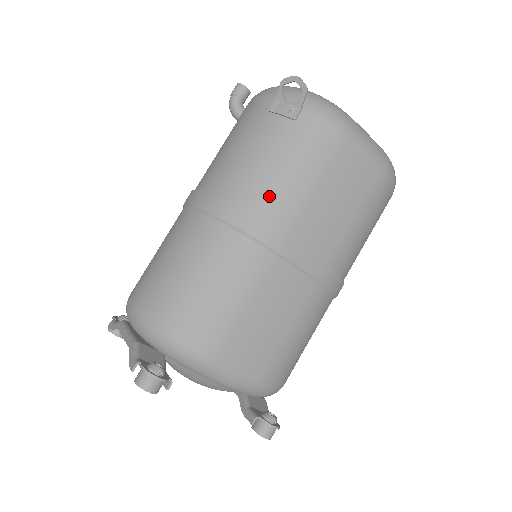
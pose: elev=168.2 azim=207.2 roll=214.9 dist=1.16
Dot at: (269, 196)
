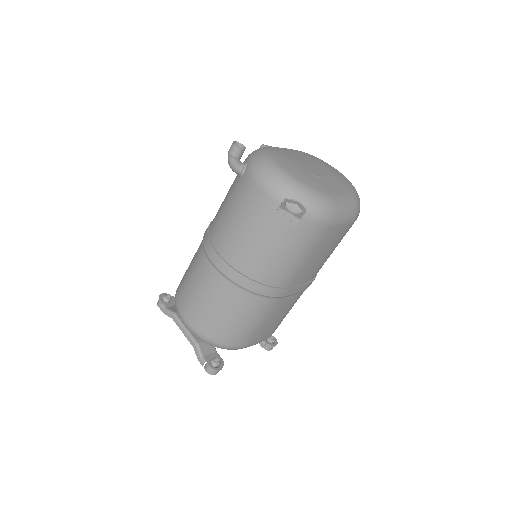
Dot at: (277, 273)
